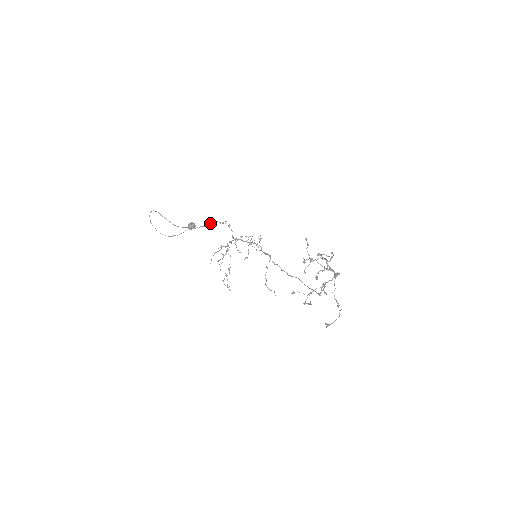
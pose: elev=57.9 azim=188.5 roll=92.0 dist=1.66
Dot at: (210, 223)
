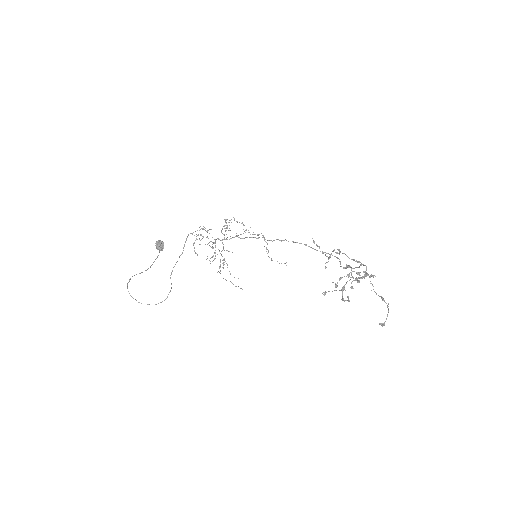
Dot at: (184, 244)
